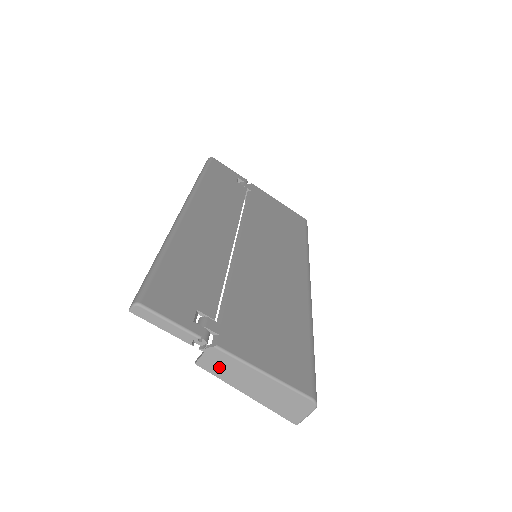
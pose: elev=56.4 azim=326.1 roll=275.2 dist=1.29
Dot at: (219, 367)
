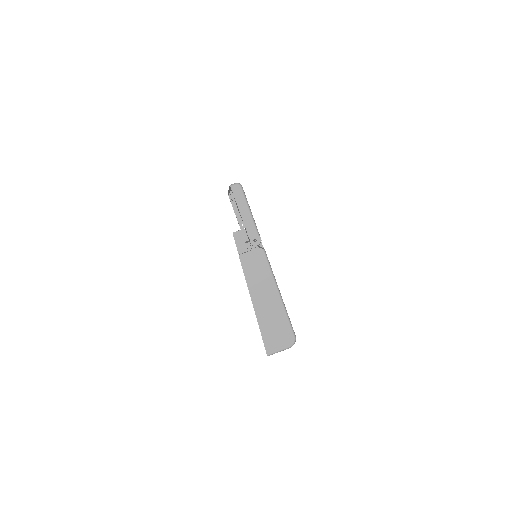
Dot at: (253, 268)
